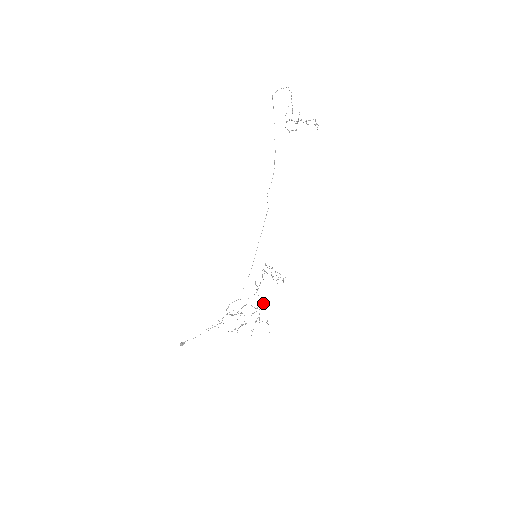
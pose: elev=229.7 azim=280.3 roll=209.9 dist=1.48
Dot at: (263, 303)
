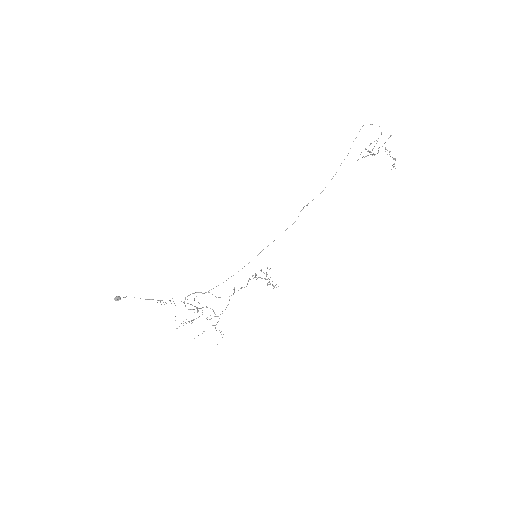
Dot at: occluded
